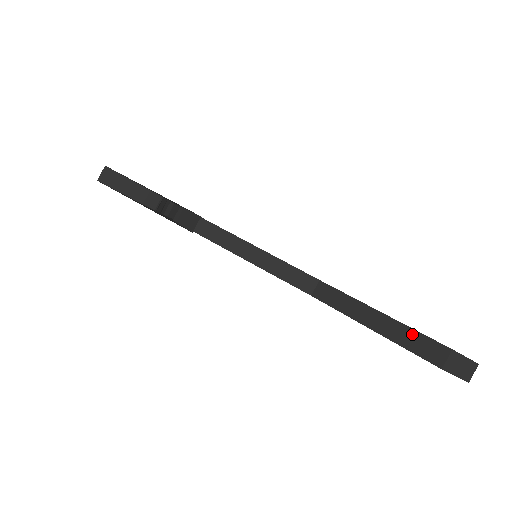
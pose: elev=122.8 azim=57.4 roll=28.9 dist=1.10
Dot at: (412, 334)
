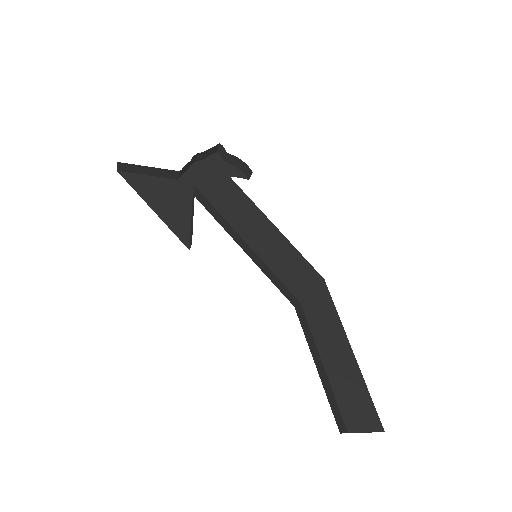
Dot at: (334, 400)
